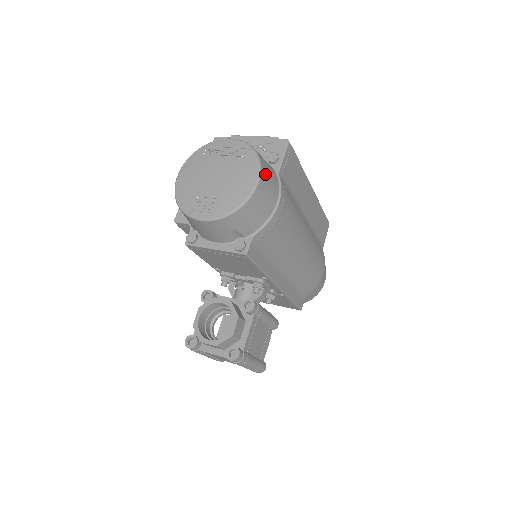
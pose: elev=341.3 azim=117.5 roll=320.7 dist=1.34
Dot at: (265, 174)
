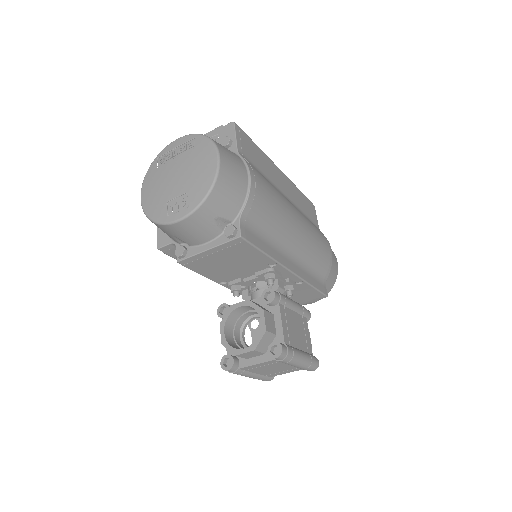
Dot at: (223, 151)
